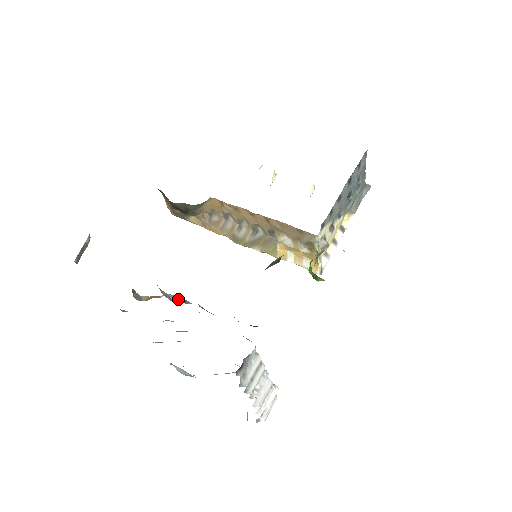
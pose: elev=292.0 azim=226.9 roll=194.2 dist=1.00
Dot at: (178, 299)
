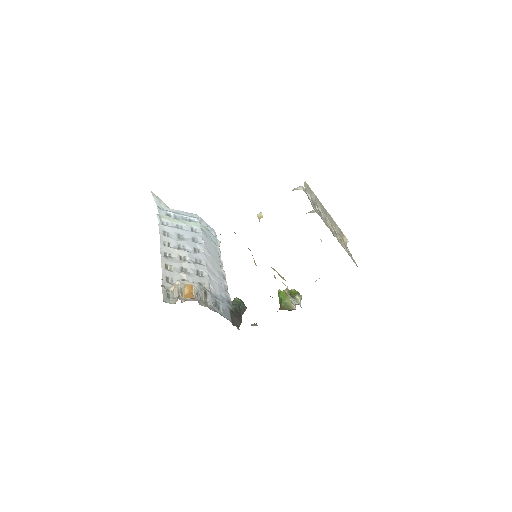
Dot at: (203, 292)
